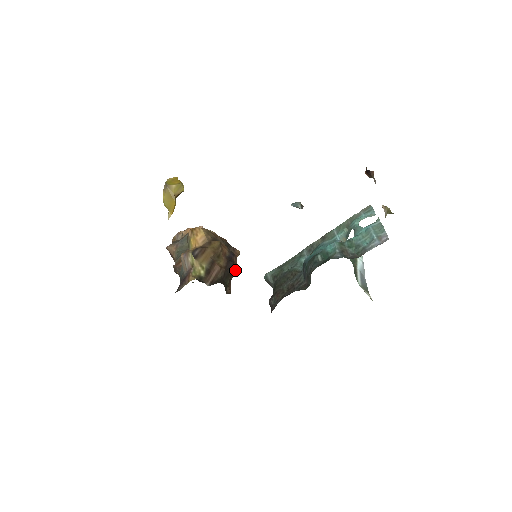
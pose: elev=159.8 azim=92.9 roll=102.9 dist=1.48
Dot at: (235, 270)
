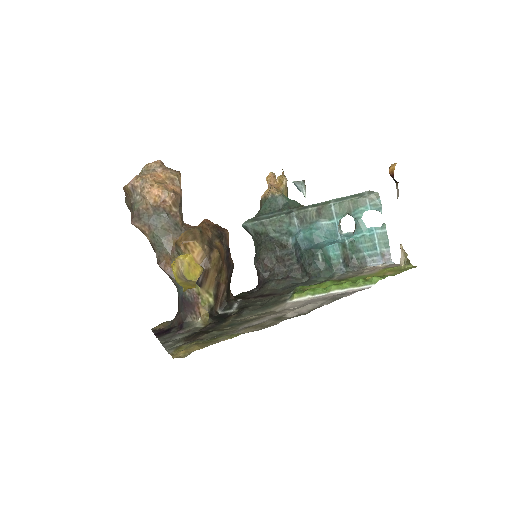
Dot at: occluded
